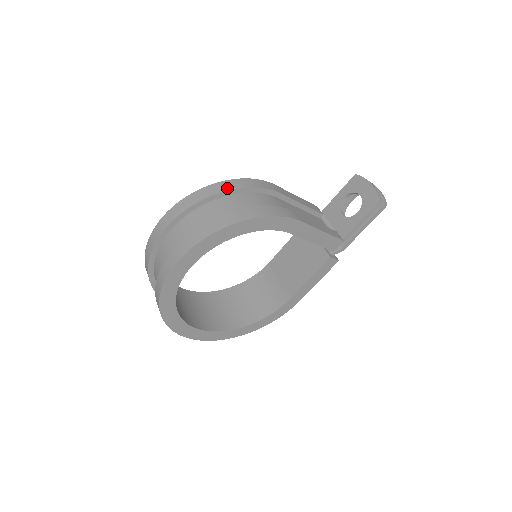
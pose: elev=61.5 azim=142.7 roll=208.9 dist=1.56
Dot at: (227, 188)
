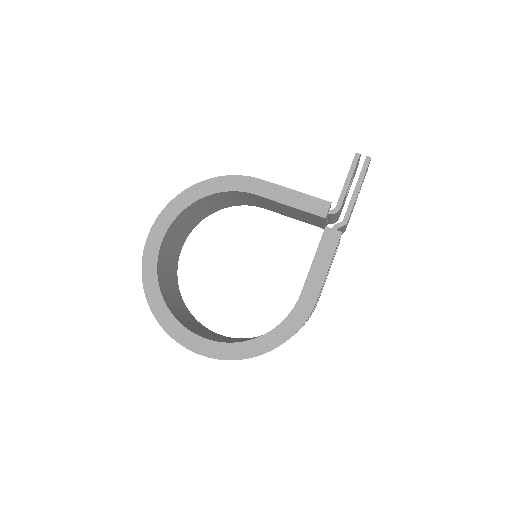
Dot at: occluded
